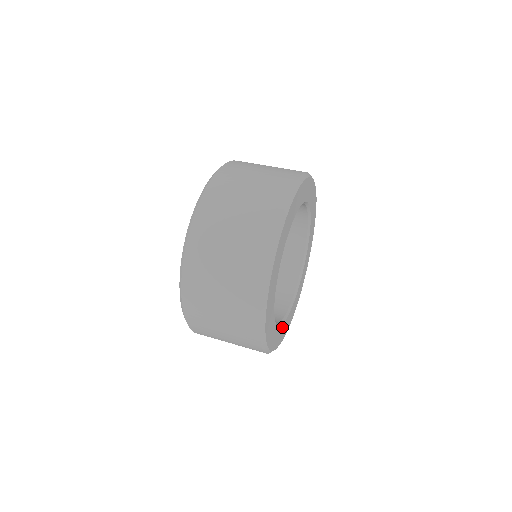
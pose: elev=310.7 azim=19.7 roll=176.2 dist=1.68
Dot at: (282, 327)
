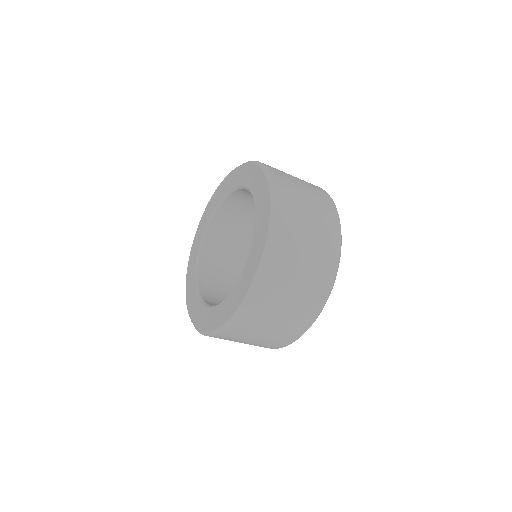
Dot at: occluded
